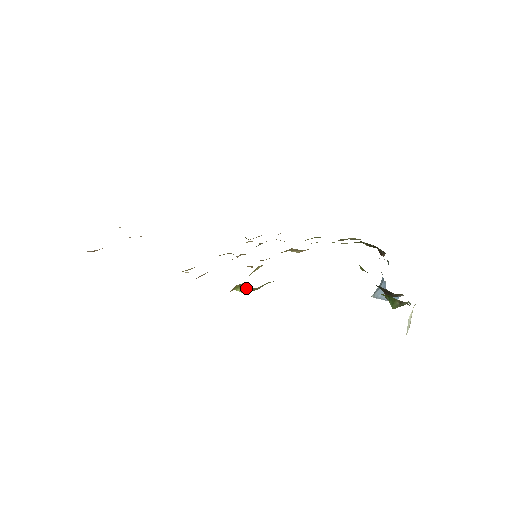
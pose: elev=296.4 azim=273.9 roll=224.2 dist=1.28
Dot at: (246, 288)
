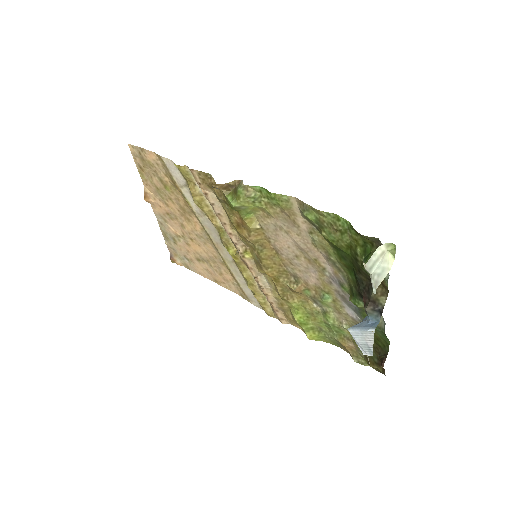
Dot at: (238, 188)
